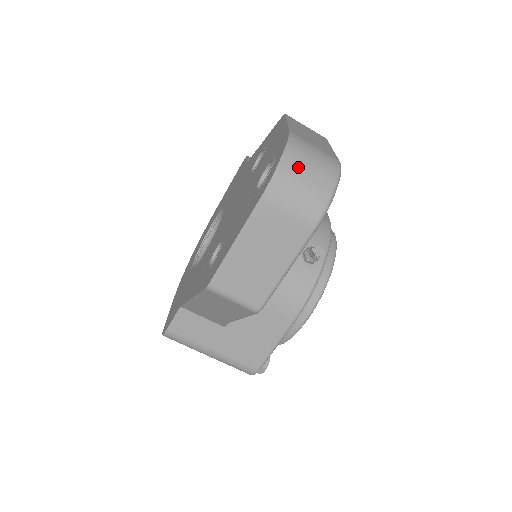
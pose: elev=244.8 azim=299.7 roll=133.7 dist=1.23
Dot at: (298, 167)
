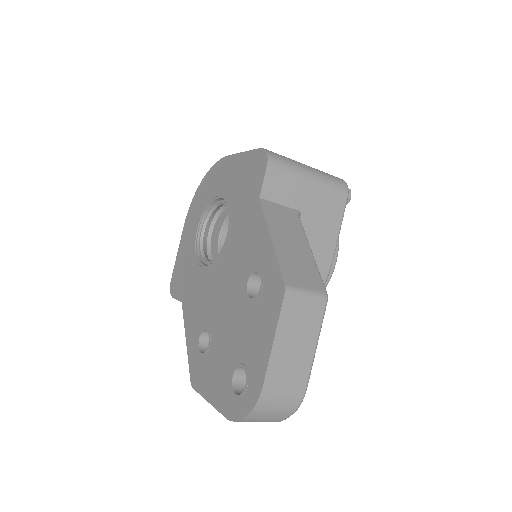
Dot at: (260, 417)
